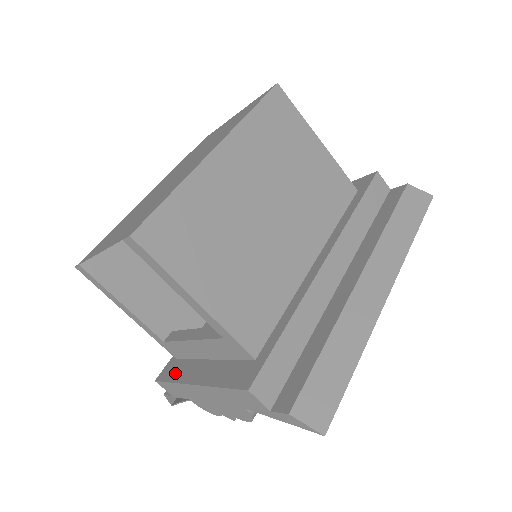
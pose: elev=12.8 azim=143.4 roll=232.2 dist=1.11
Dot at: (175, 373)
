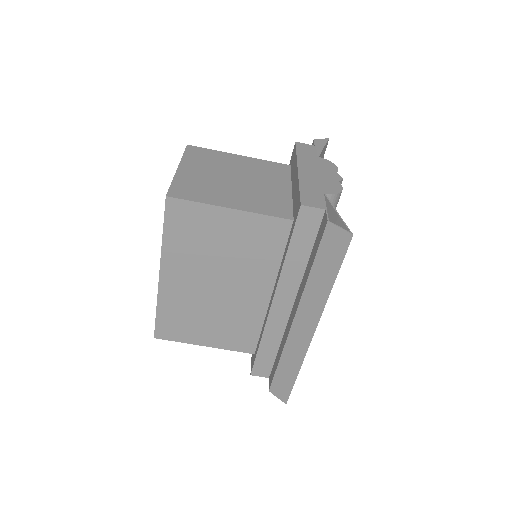
Dot at: occluded
